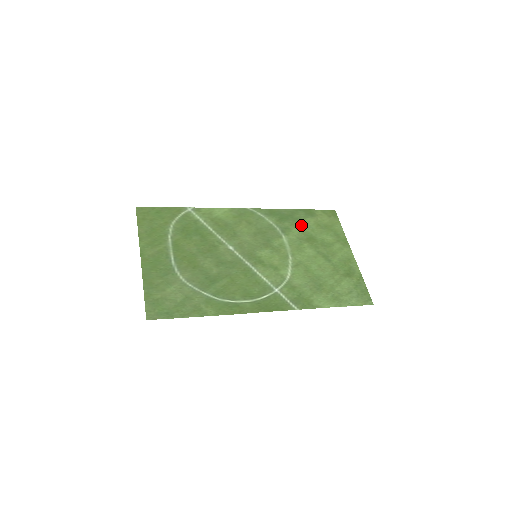
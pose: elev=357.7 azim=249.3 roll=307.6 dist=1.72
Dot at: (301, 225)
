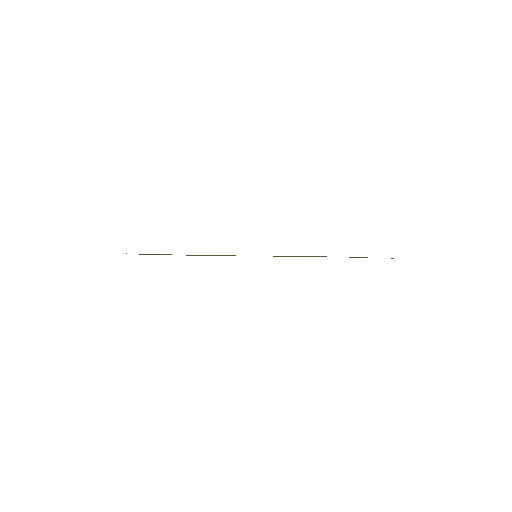
Dot at: occluded
